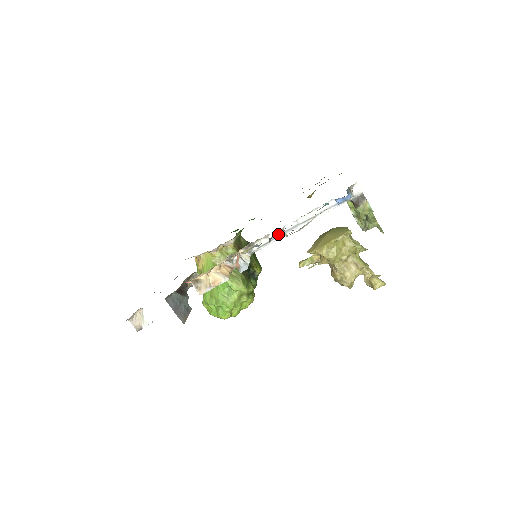
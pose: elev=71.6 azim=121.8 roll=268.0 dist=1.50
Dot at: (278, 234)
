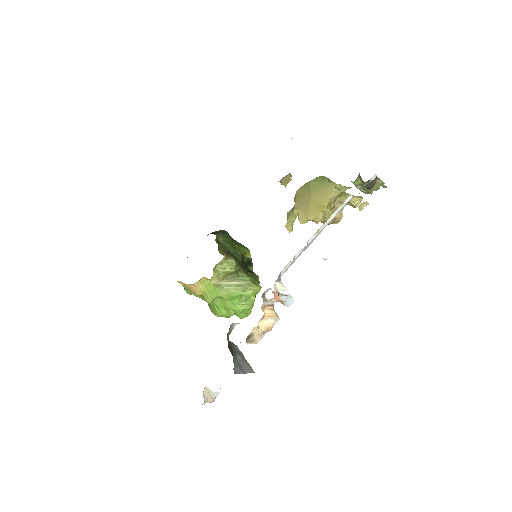
Dot at: (302, 251)
